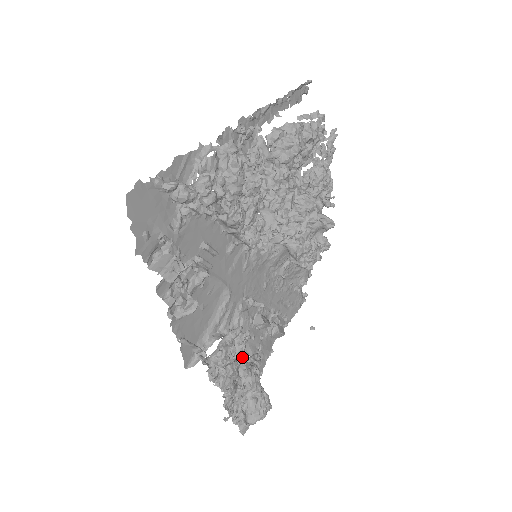
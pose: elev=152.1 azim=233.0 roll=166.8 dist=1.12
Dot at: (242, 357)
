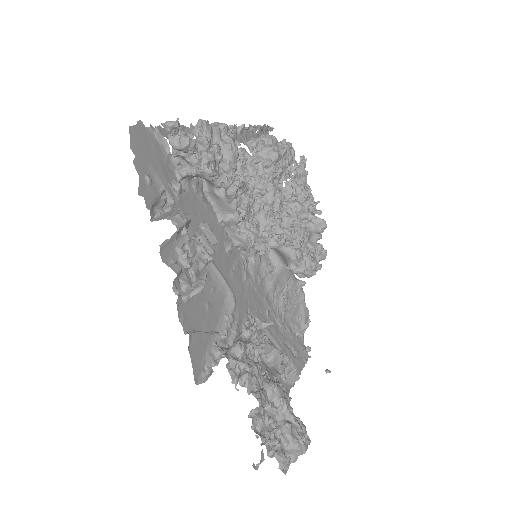
Dot at: occluded
